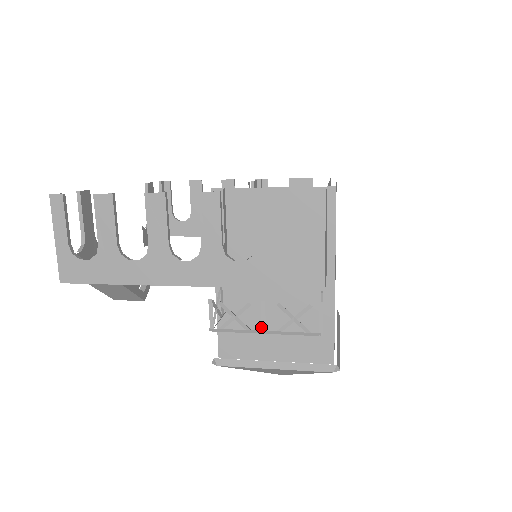
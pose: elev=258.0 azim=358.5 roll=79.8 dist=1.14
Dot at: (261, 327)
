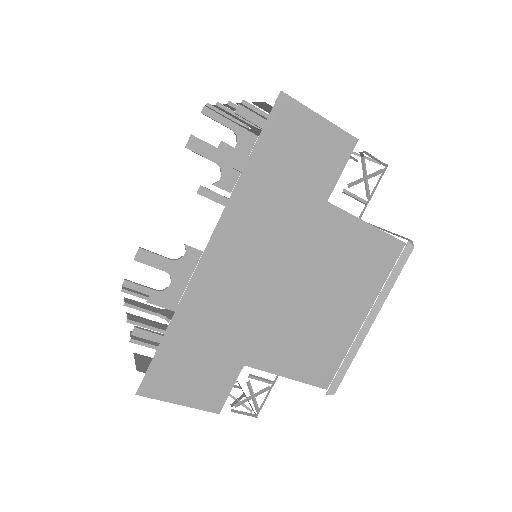
Dot at: occluded
